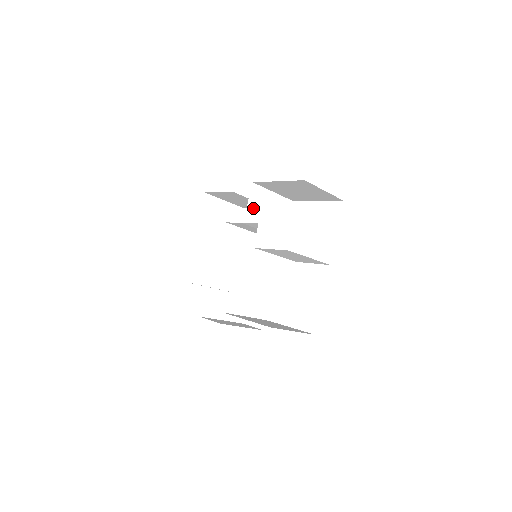
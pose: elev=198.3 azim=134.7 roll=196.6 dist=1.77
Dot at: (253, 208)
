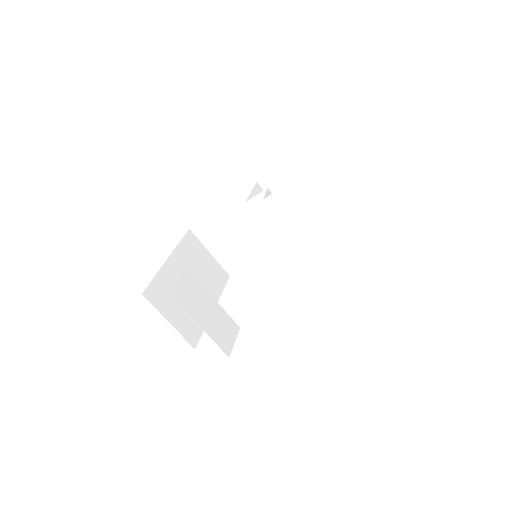
Dot at: occluded
